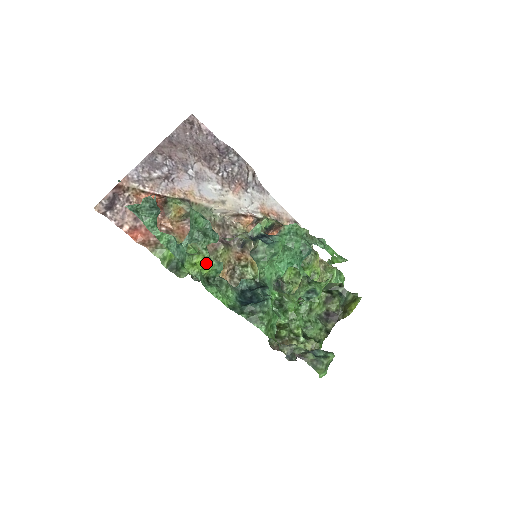
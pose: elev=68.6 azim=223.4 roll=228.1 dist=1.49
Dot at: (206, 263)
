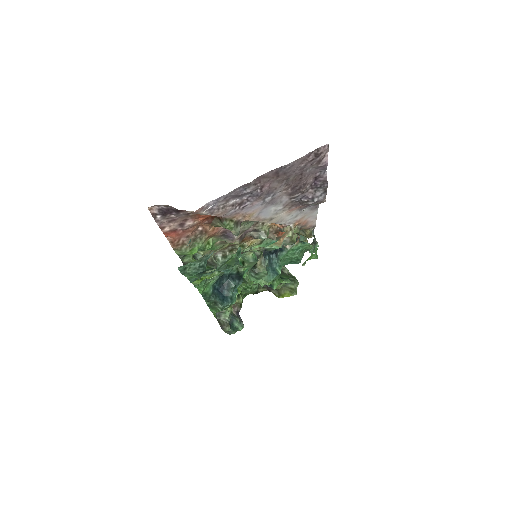
Dot at: (211, 277)
